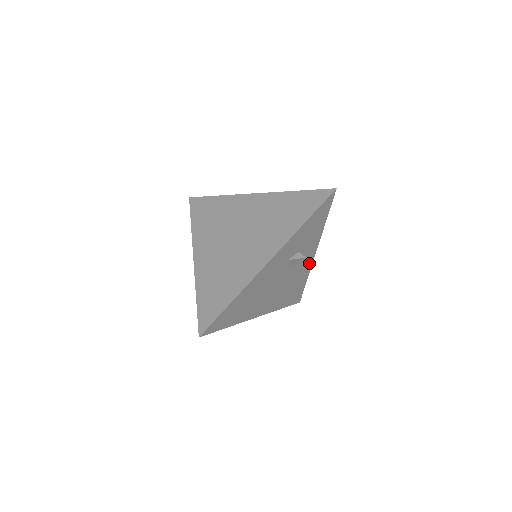
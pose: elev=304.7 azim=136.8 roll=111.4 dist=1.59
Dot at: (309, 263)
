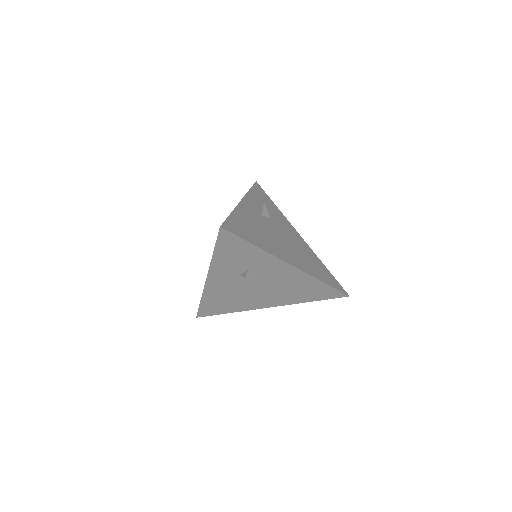
Dot at: (296, 272)
